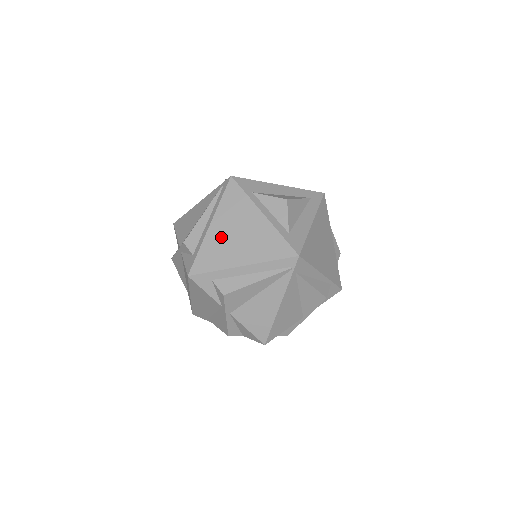
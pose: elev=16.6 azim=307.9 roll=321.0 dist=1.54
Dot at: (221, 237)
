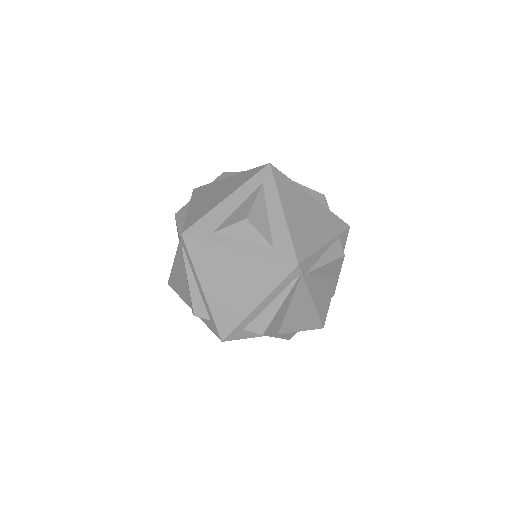
Dot at: (220, 293)
